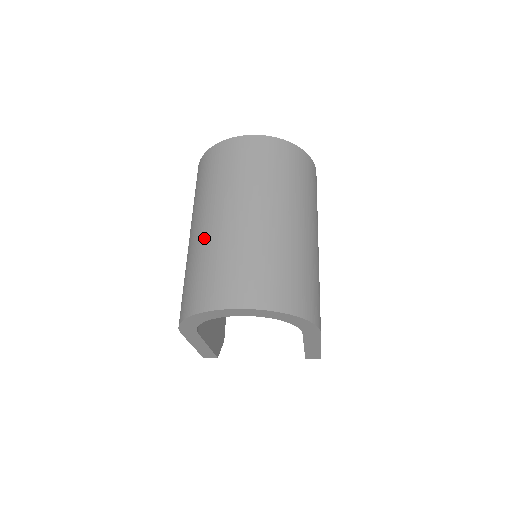
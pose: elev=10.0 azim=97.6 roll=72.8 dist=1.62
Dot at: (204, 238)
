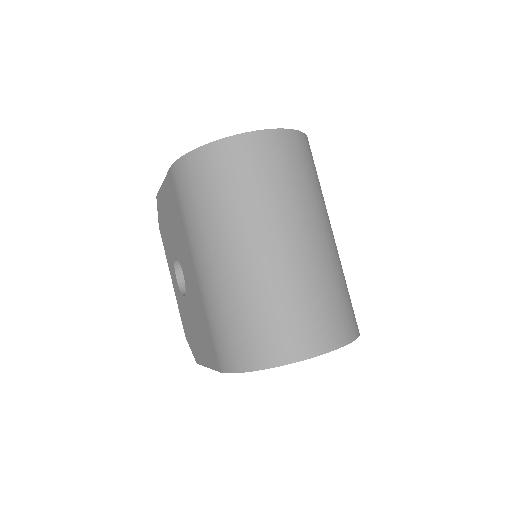
Dot at: (250, 275)
